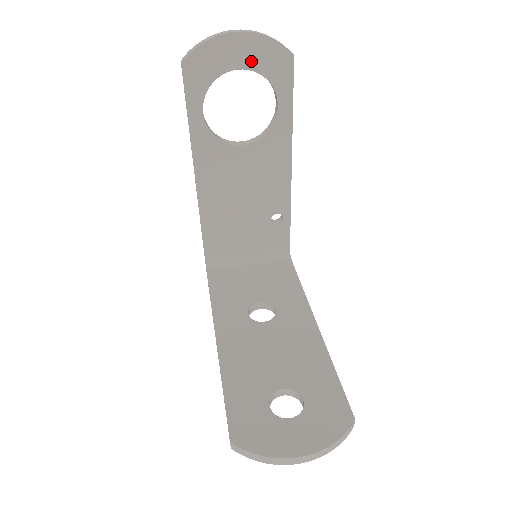
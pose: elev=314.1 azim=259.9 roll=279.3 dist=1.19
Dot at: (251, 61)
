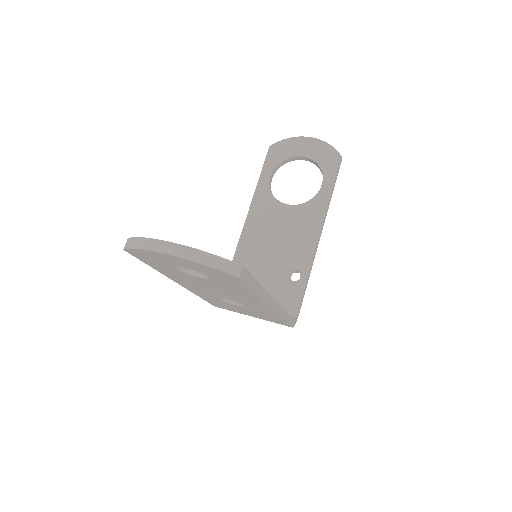
Dot at: (312, 154)
